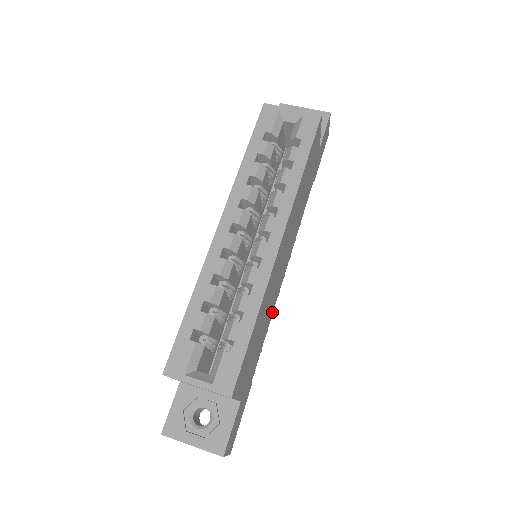
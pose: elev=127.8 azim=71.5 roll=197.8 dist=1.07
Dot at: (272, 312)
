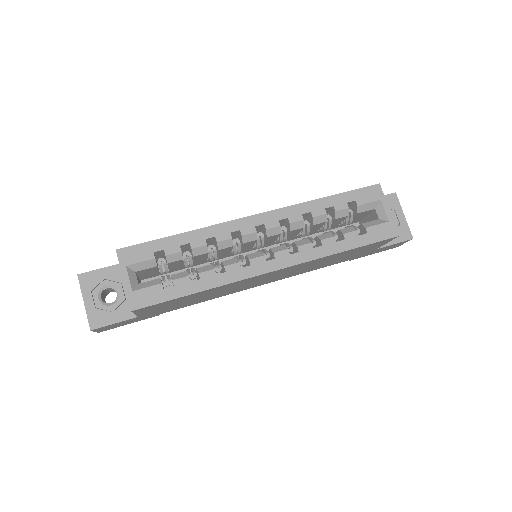
Dot at: occluded
